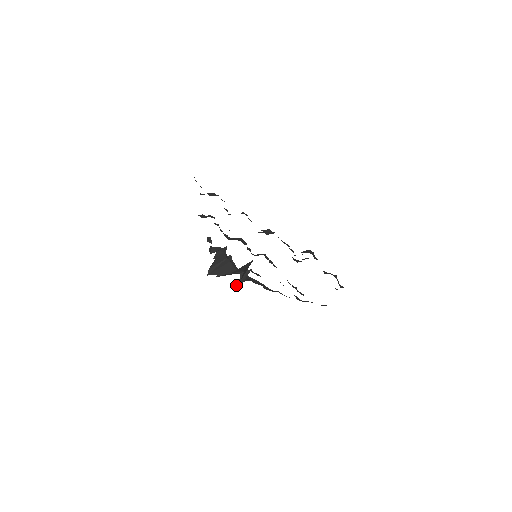
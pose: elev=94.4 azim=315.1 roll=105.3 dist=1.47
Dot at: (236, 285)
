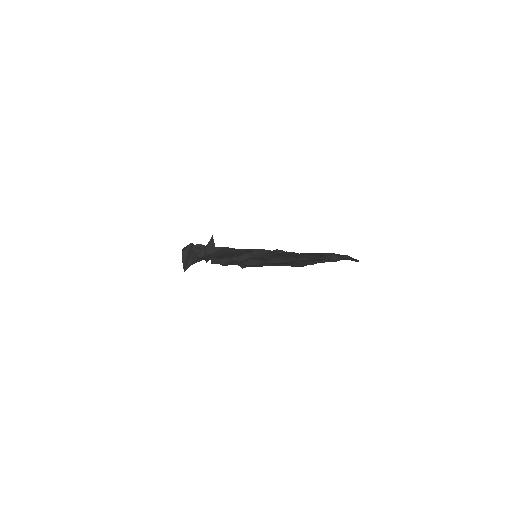
Dot at: (206, 261)
